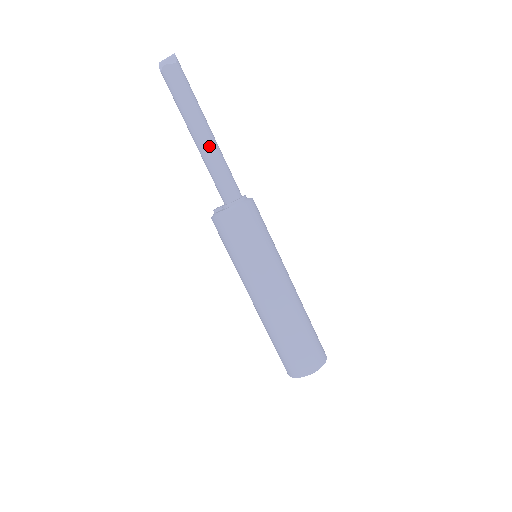
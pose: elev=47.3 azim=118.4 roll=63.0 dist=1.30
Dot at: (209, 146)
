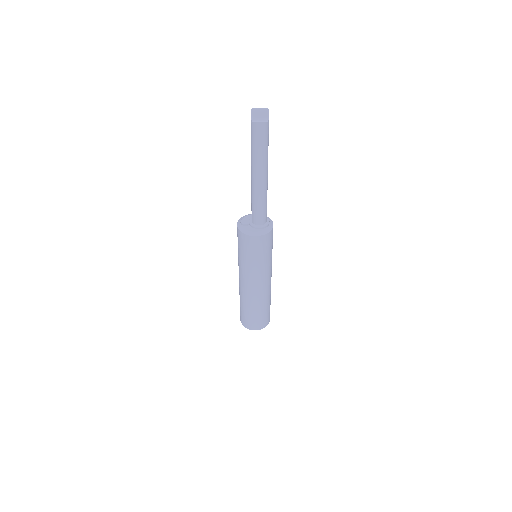
Dot at: (263, 187)
